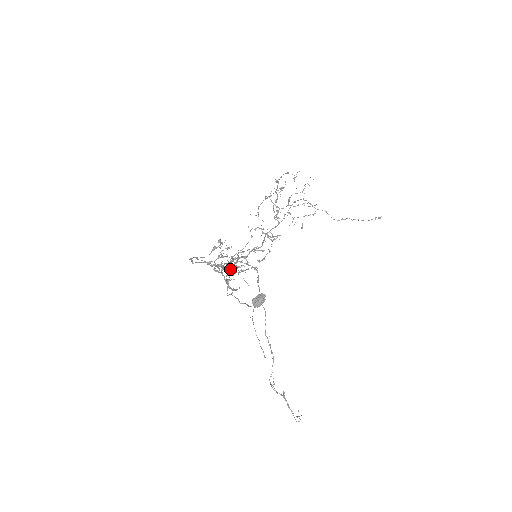
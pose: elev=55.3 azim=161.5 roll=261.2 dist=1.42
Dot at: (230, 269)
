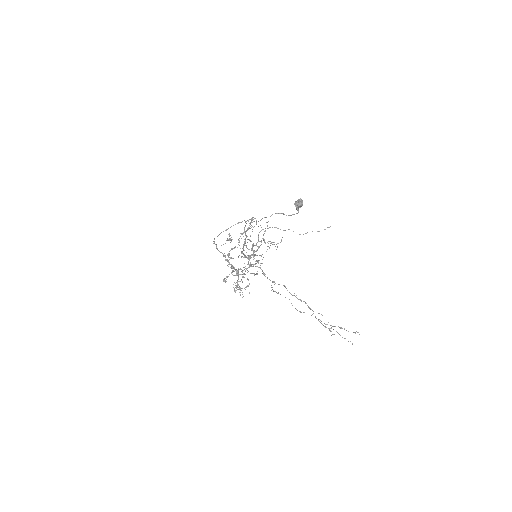
Dot at: occluded
